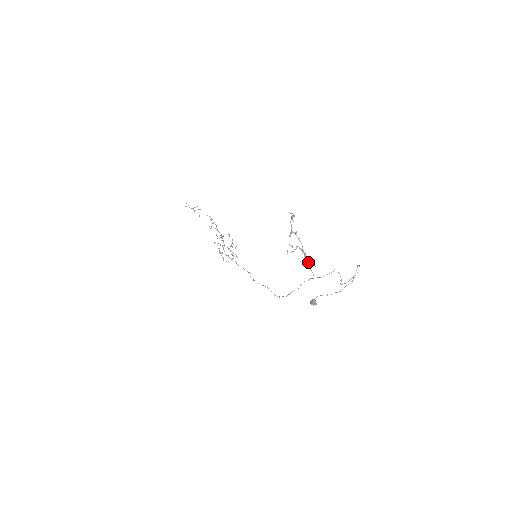
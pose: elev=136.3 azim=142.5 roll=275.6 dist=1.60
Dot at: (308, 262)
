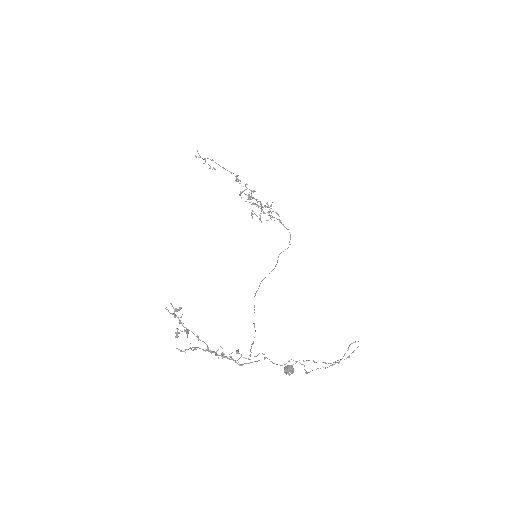
Dot at: (237, 352)
